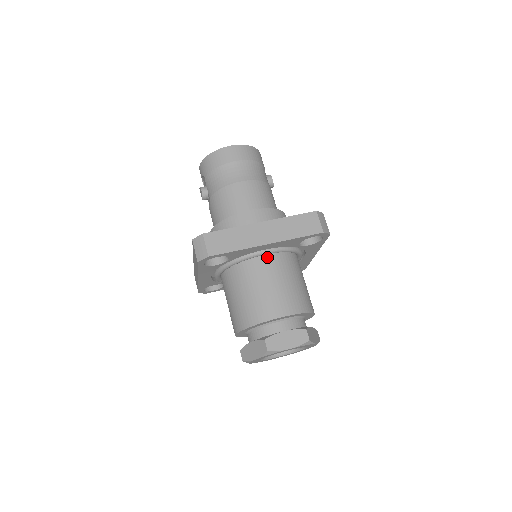
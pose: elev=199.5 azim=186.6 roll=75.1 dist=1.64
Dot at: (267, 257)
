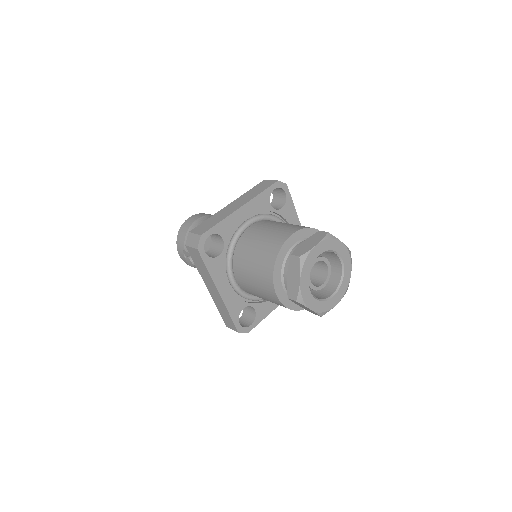
Dot at: (253, 225)
